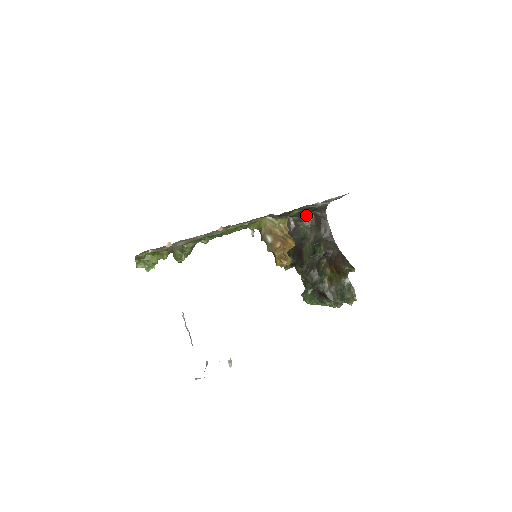
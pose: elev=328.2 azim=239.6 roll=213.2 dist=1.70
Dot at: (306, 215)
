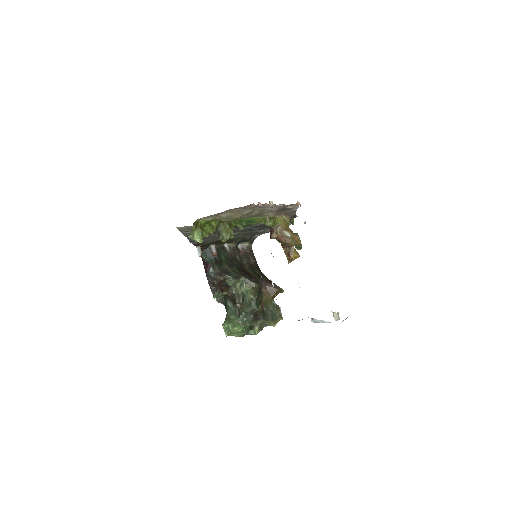
Dot at: occluded
